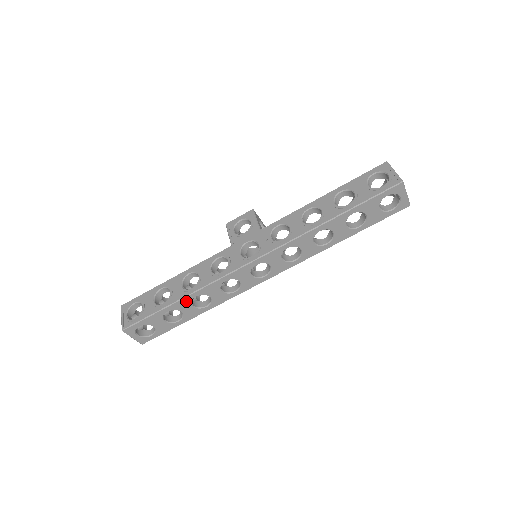
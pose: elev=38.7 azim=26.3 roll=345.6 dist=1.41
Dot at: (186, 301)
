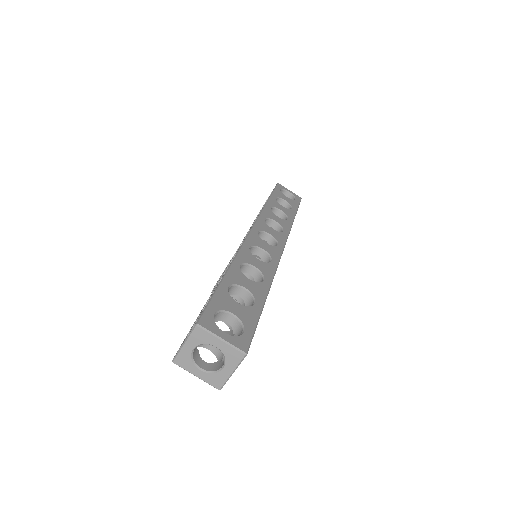
Dot at: (235, 272)
